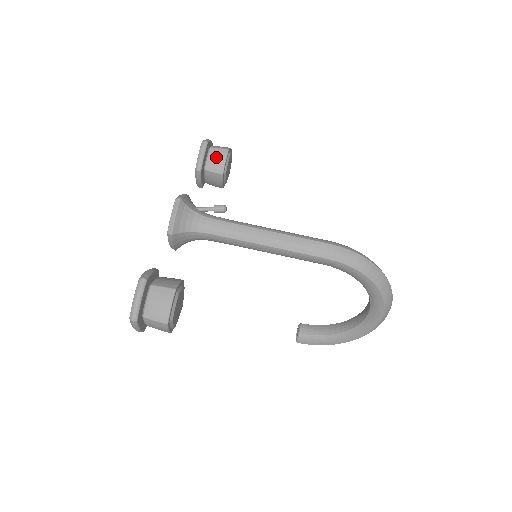
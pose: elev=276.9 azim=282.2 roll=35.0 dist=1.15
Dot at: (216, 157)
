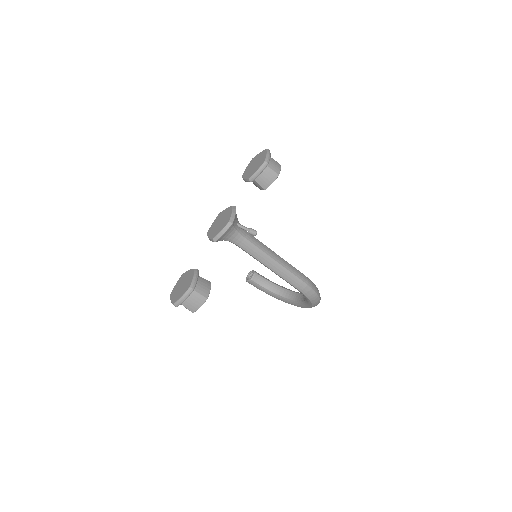
Dot at: (268, 177)
